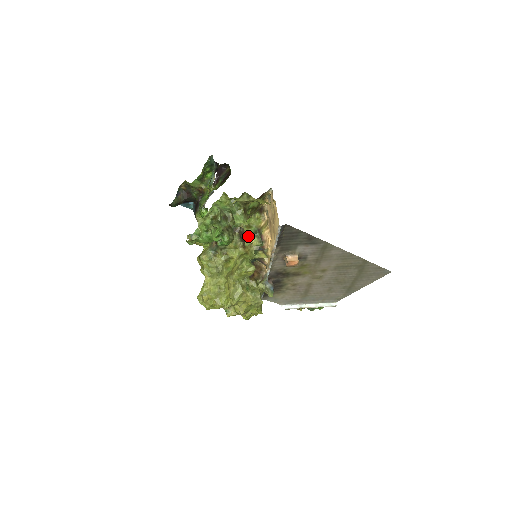
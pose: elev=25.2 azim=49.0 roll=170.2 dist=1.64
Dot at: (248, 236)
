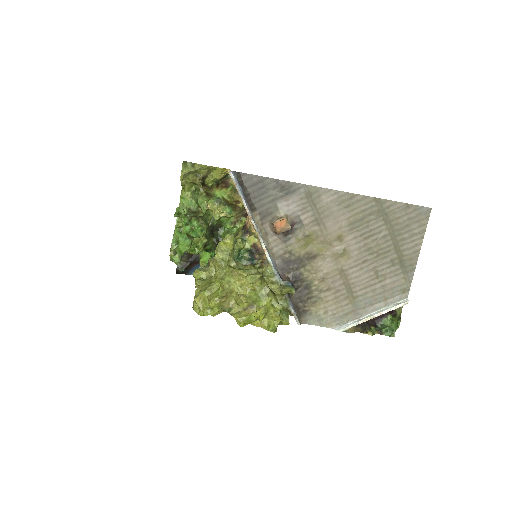
Dot at: (214, 209)
